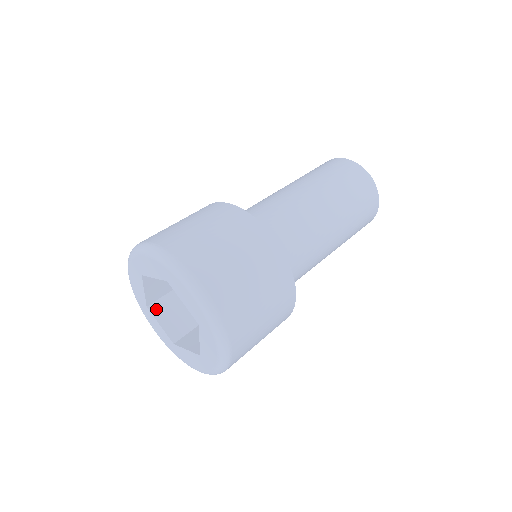
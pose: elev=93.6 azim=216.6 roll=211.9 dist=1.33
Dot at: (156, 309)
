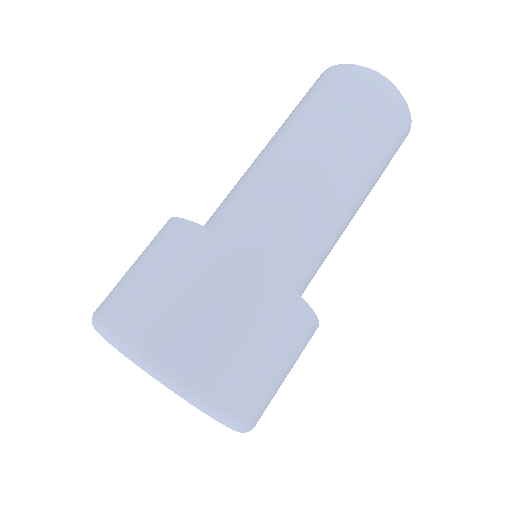
Dot at: occluded
